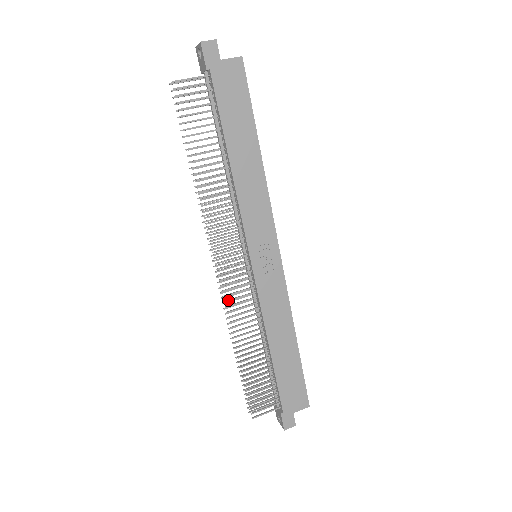
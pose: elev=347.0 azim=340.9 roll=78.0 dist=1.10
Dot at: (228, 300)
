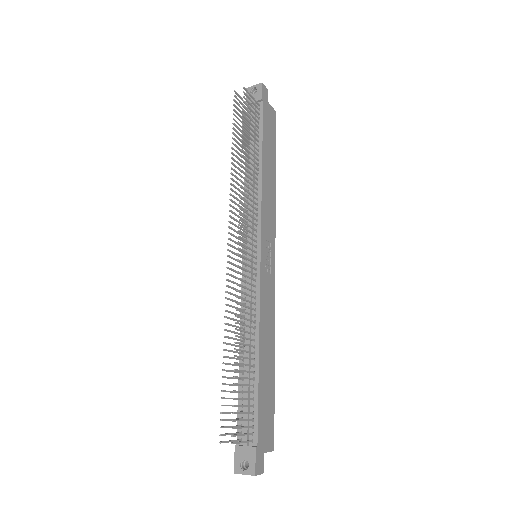
Dot at: (240, 278)
